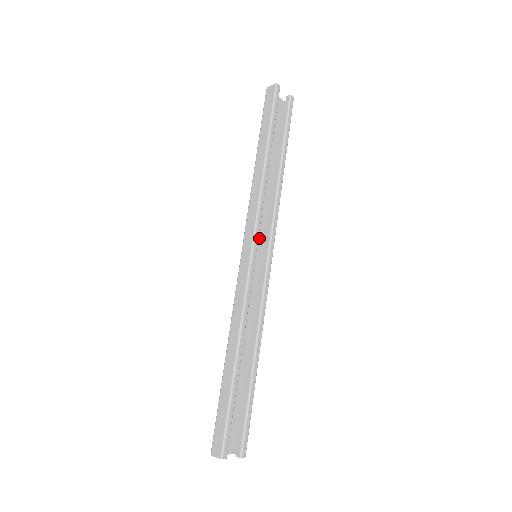
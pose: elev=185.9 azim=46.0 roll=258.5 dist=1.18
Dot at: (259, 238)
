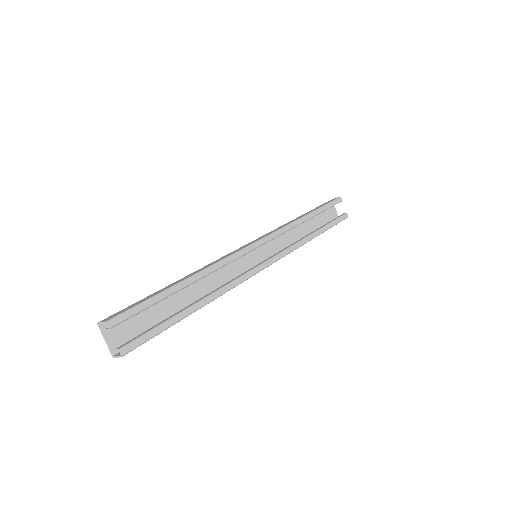
Dot at: (266, 255)
